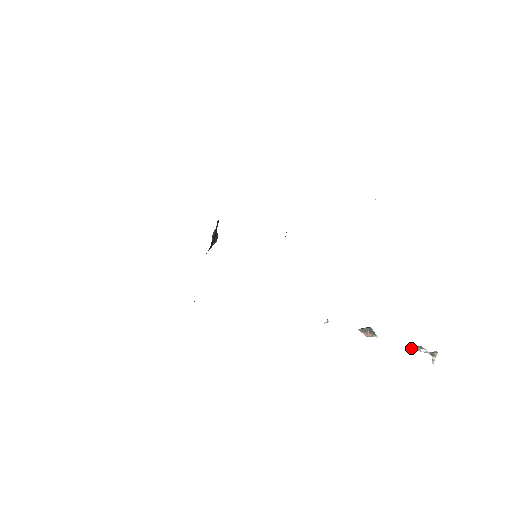
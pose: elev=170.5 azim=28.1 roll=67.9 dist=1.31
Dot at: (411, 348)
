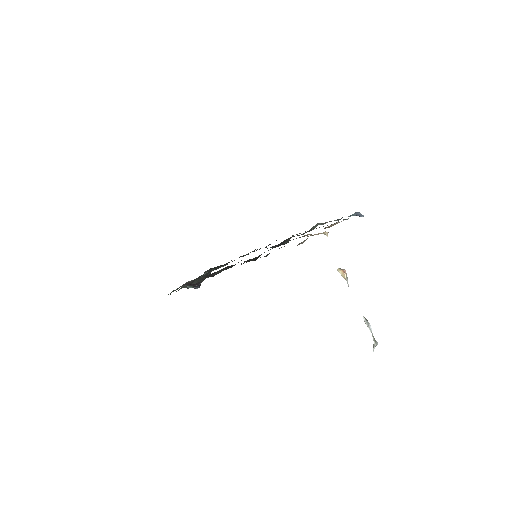
Dot at: (364, 317)
